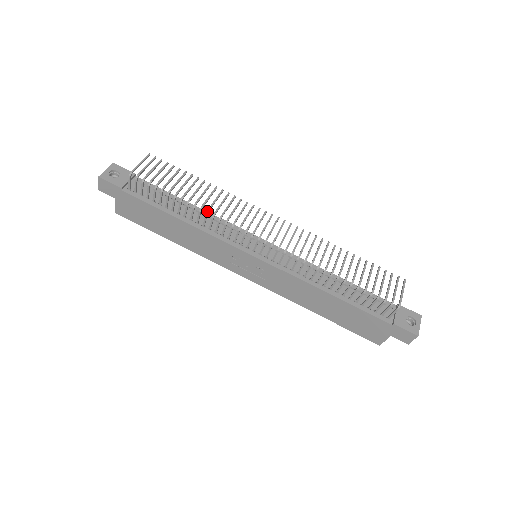
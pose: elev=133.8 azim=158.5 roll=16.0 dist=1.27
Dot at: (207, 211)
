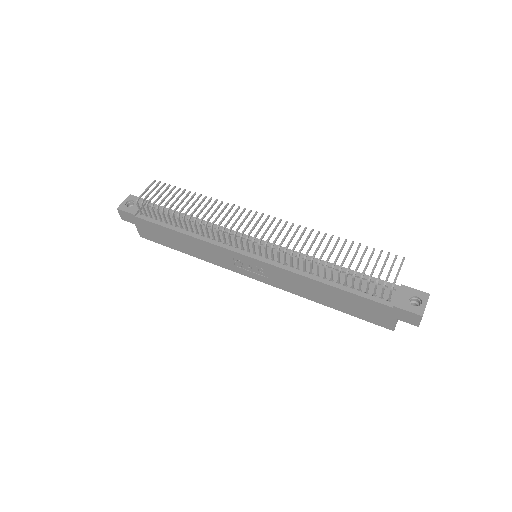
Dot at: (200, 222)
